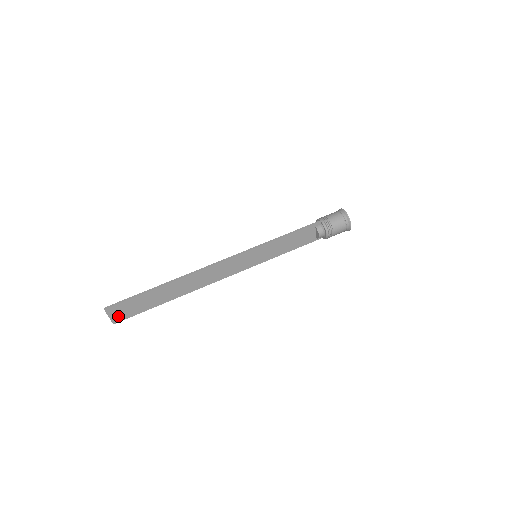
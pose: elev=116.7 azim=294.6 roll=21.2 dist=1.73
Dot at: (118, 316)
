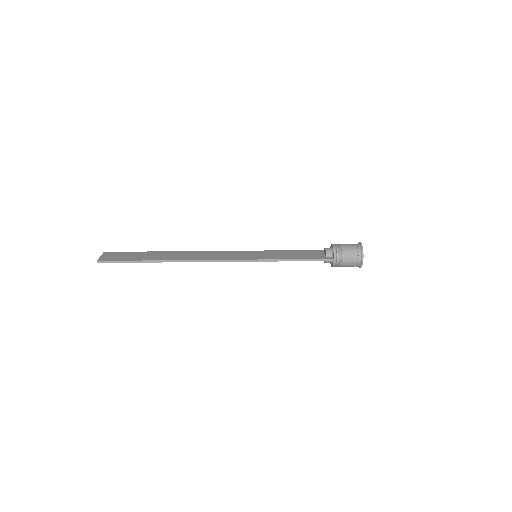
Dot at: (110, 256)
